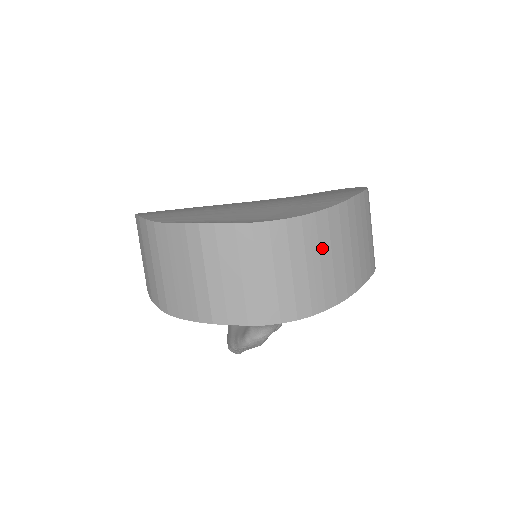
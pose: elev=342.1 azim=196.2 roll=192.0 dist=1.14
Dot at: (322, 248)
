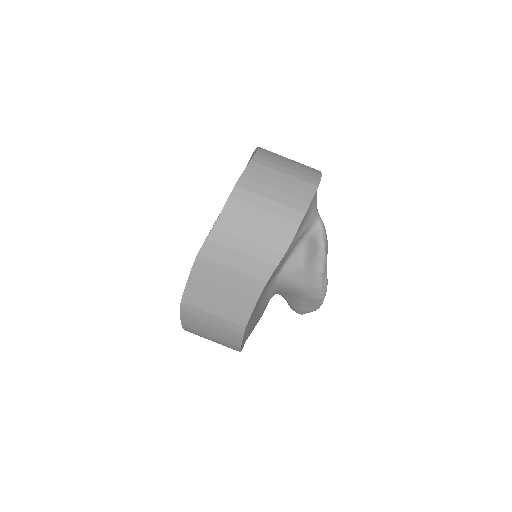
Dot at: occluded
